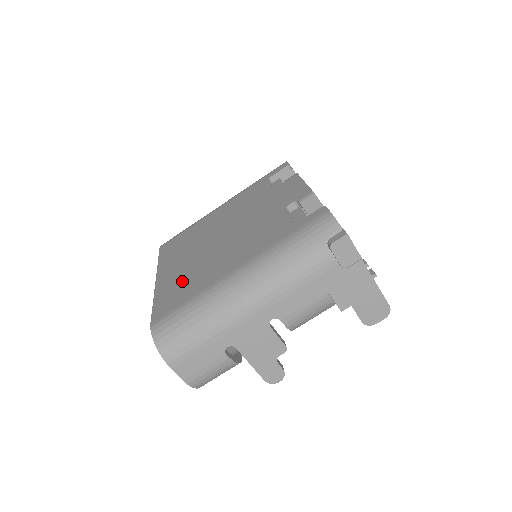
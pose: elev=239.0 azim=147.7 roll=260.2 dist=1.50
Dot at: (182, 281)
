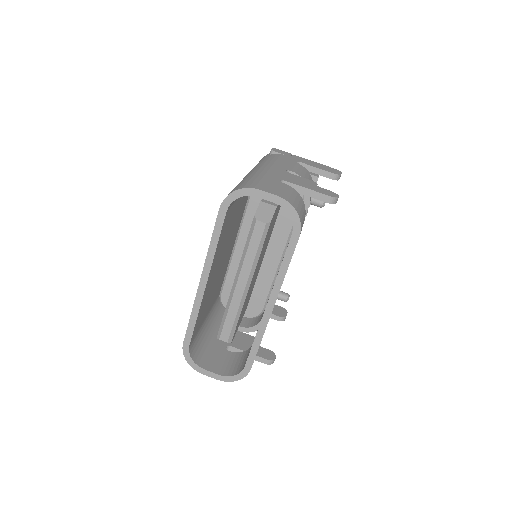
Dot at: occluded
